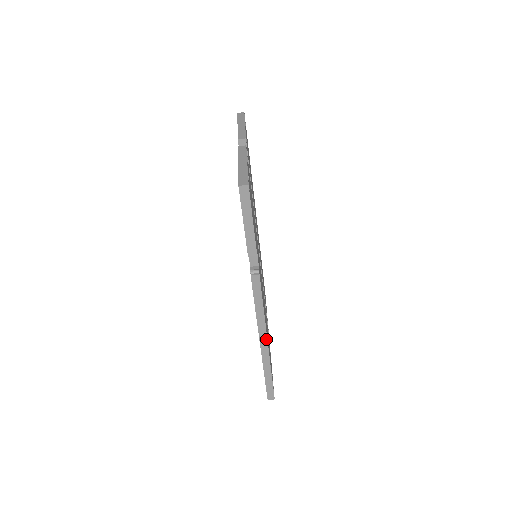
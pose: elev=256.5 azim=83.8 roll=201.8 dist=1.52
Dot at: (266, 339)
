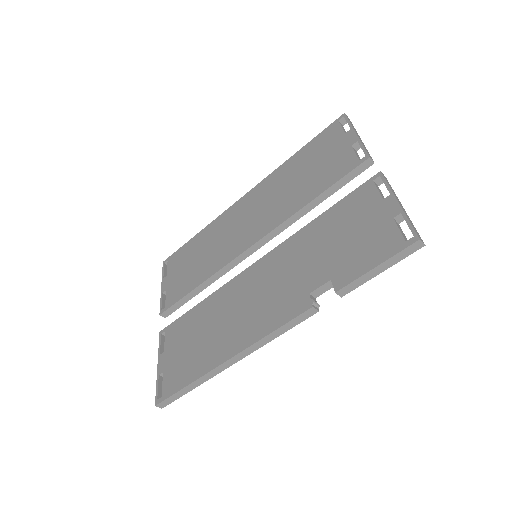
Dot at: (238, 360)
